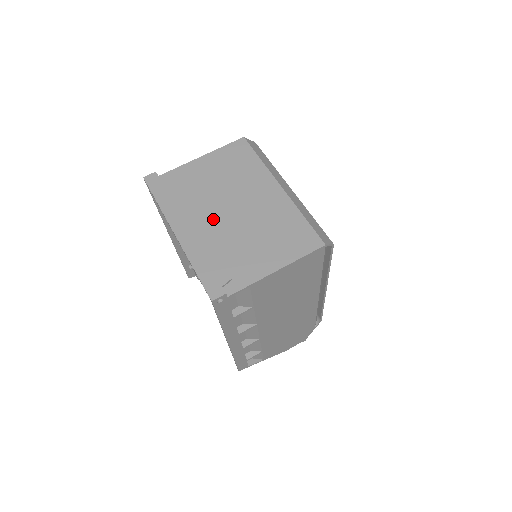
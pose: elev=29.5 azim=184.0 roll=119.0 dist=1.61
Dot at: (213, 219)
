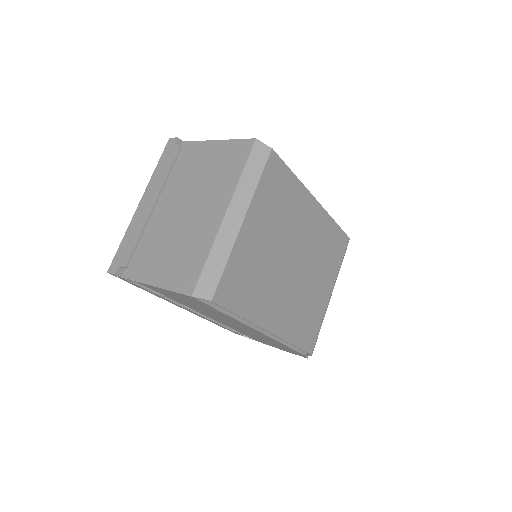
Dot at: (170, 207)
